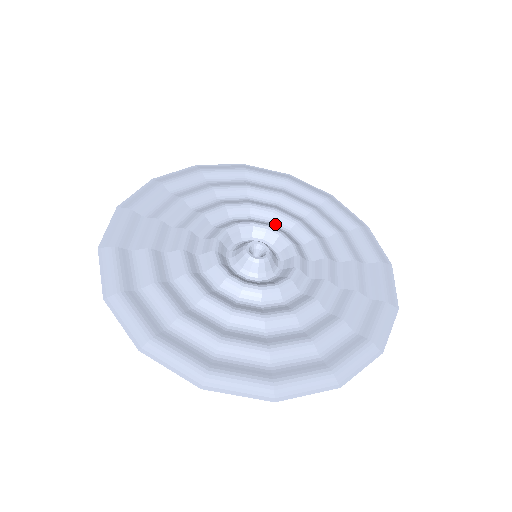
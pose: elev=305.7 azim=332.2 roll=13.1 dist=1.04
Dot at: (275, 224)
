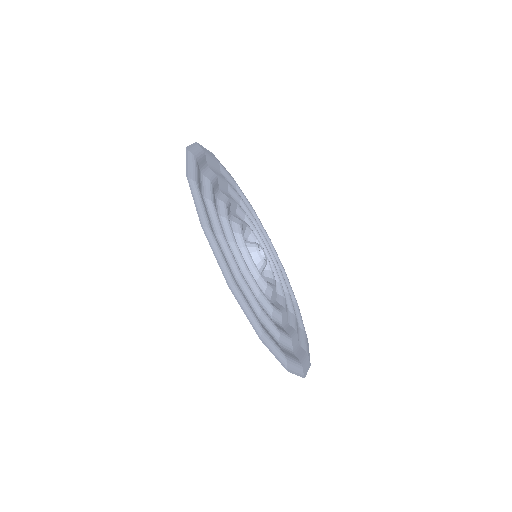
Dot at: occluded
